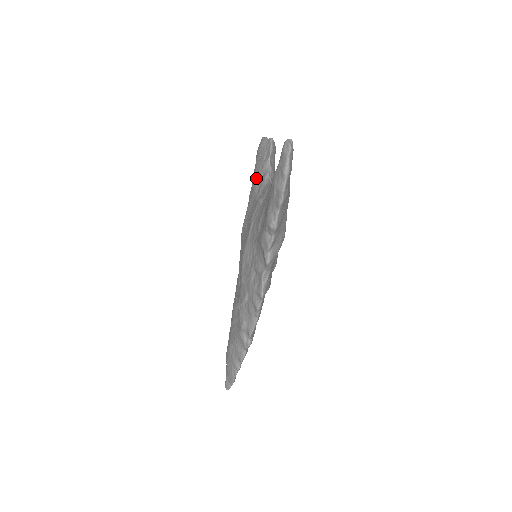
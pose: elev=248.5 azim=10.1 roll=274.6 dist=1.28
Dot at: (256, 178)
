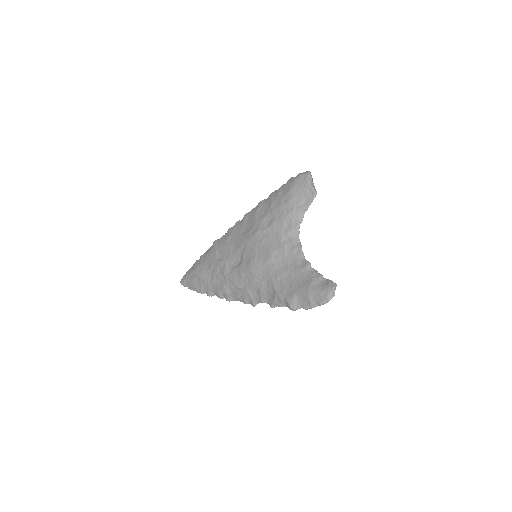
Dot at: (288, 214)
